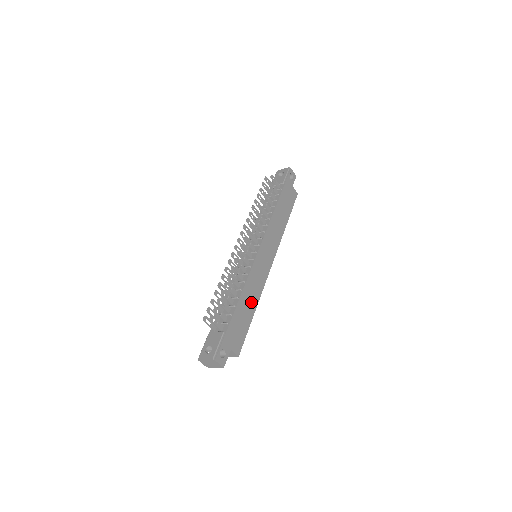
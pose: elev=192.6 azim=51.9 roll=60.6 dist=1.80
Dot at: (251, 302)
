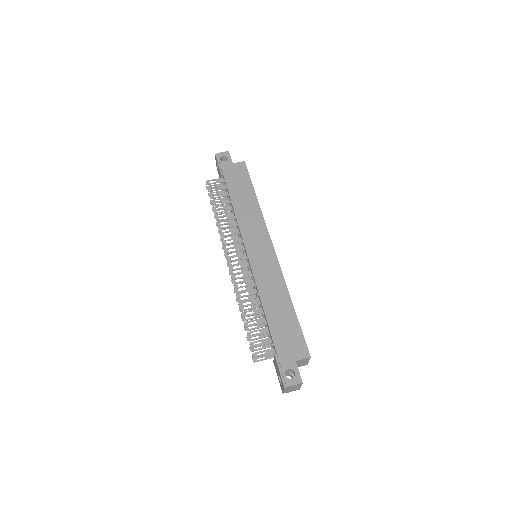
Dot at: (280, 301)
